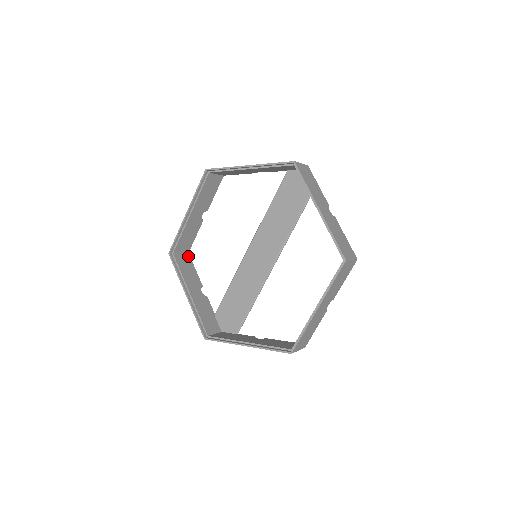
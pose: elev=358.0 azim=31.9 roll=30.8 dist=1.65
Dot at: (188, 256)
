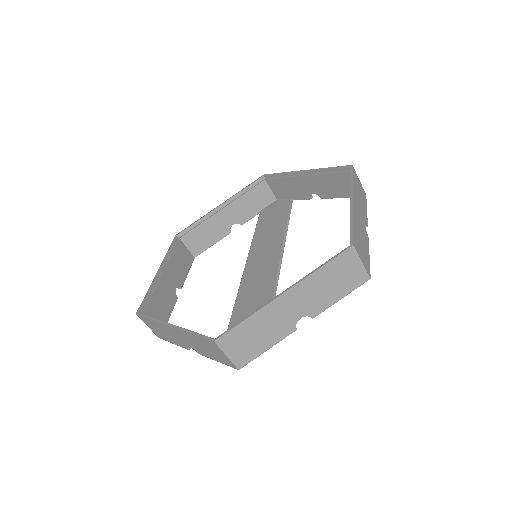
Dot at: occluded
